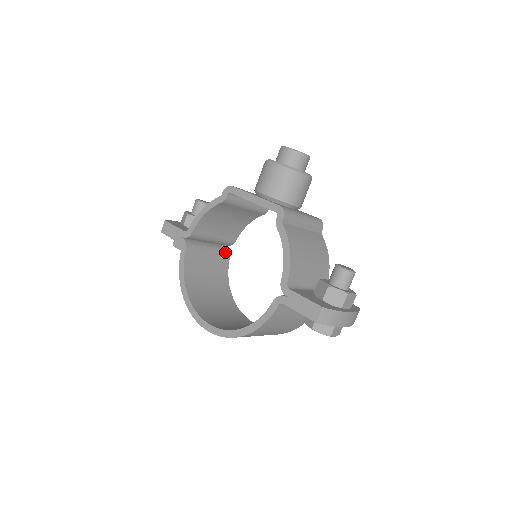
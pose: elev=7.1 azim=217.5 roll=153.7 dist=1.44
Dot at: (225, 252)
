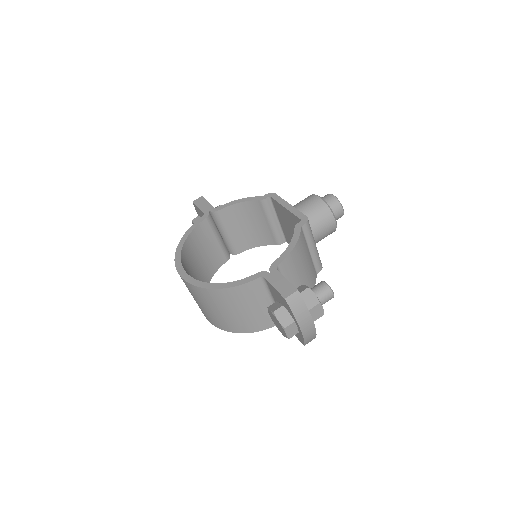
Dot at: (226, 254)
